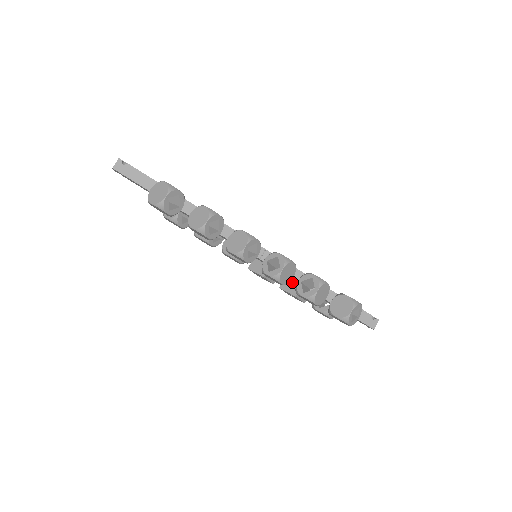
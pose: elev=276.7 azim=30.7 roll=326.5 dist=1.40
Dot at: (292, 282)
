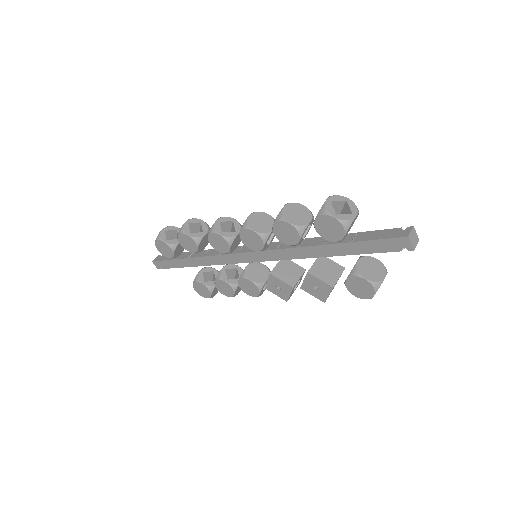
Dot at: occluded
